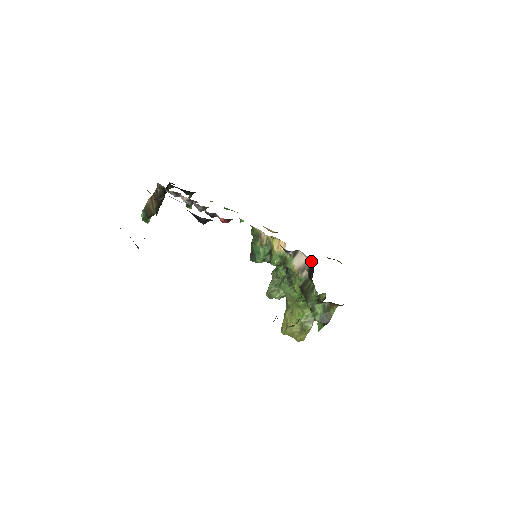
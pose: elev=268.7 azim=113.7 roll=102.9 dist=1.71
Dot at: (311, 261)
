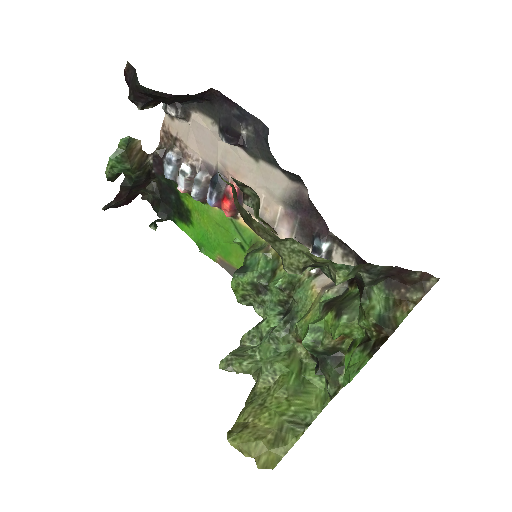
Dot at: occluded
